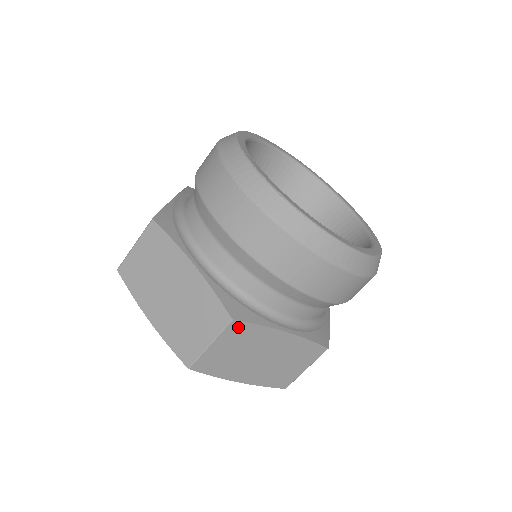
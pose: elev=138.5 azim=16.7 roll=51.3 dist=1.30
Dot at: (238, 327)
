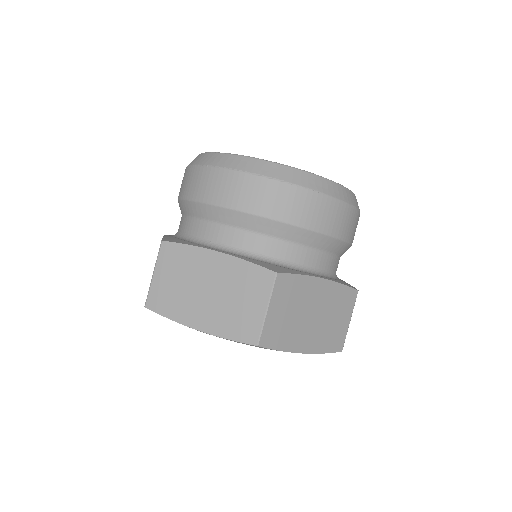
Dot at: (283, 281)
